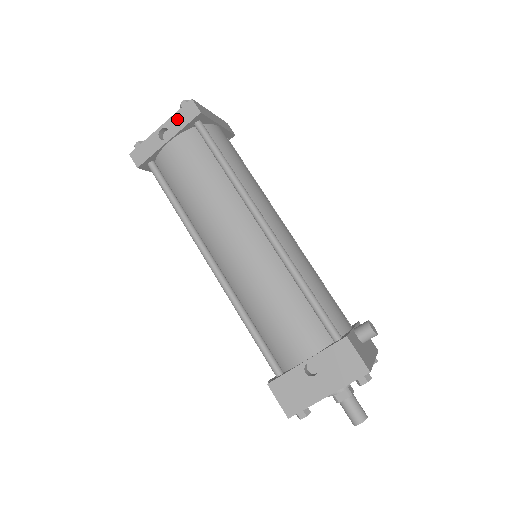
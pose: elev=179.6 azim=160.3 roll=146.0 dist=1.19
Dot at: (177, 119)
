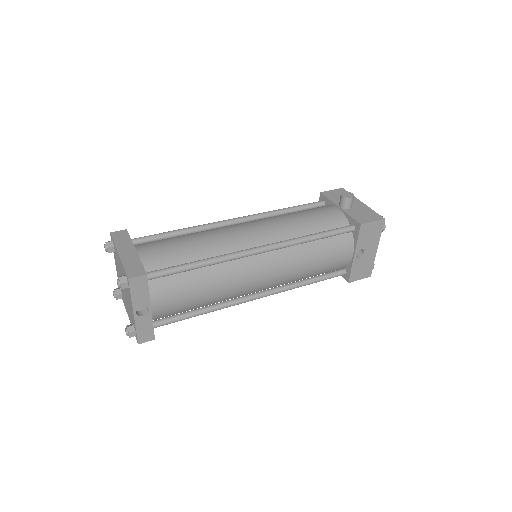
Dot at: (138, 297)
